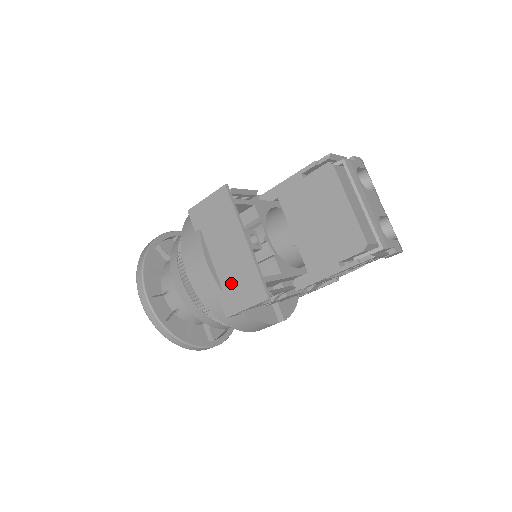
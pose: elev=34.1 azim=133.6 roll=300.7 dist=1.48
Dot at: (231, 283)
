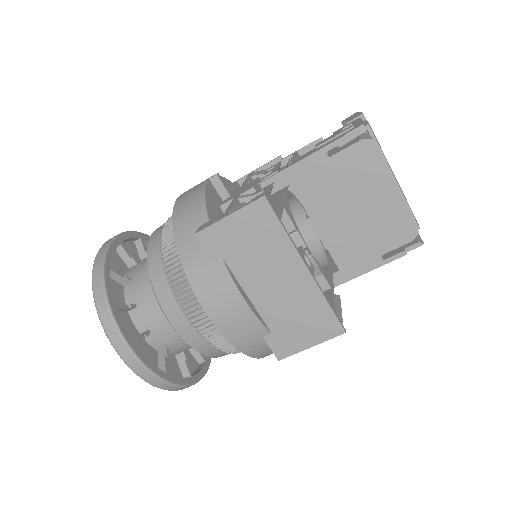
Dot at: (284, 321)
